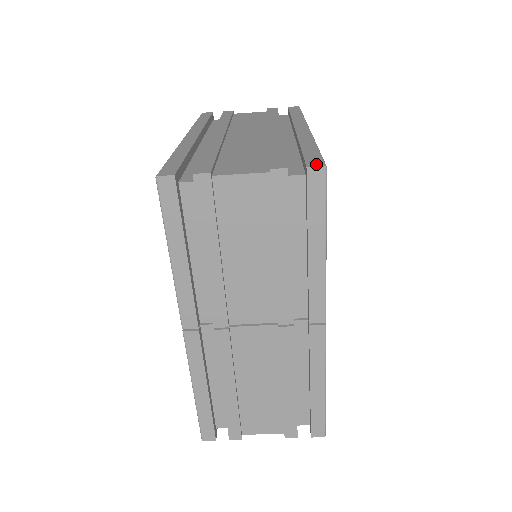
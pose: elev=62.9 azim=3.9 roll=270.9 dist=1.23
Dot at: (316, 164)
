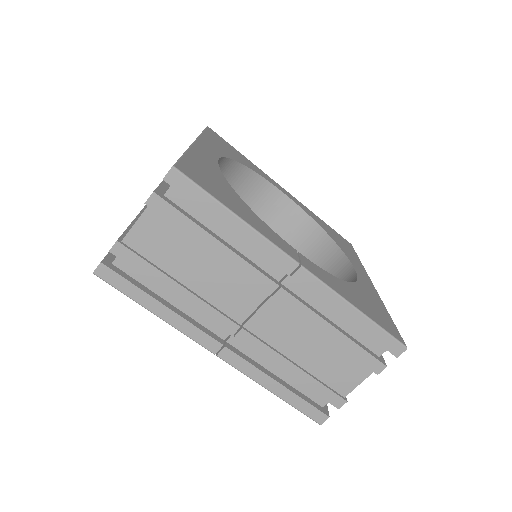
Dot at: (168, 171)
